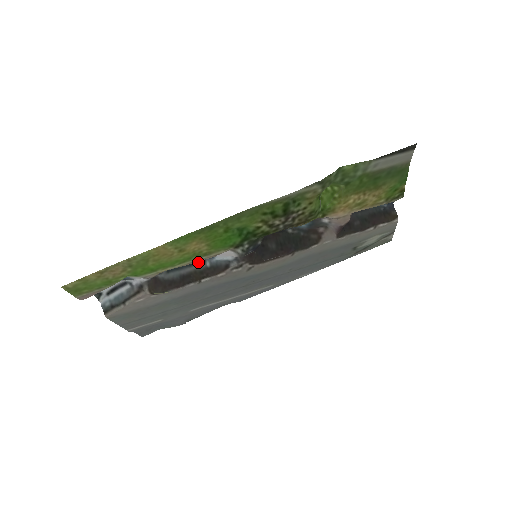
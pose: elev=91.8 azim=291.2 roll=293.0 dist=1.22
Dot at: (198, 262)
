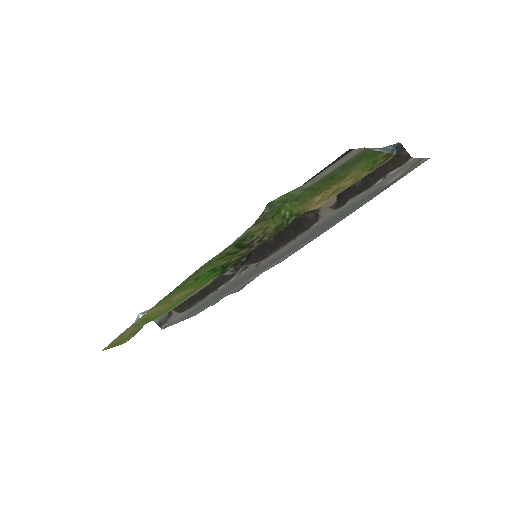
Dot at: occluded
